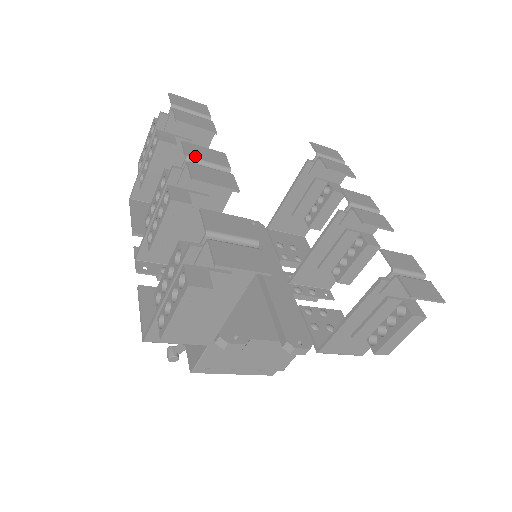
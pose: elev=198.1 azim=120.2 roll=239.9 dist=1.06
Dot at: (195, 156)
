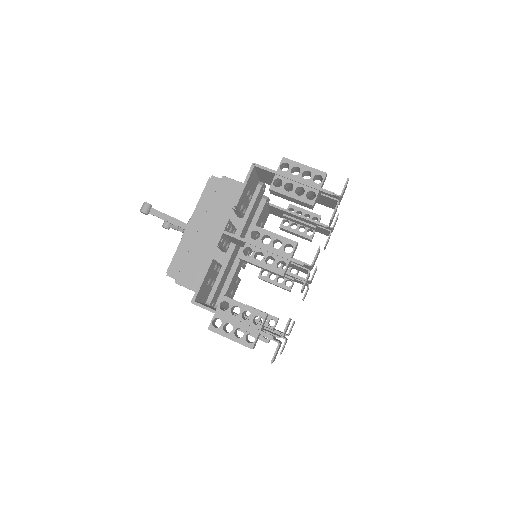
Dot at: occluded
